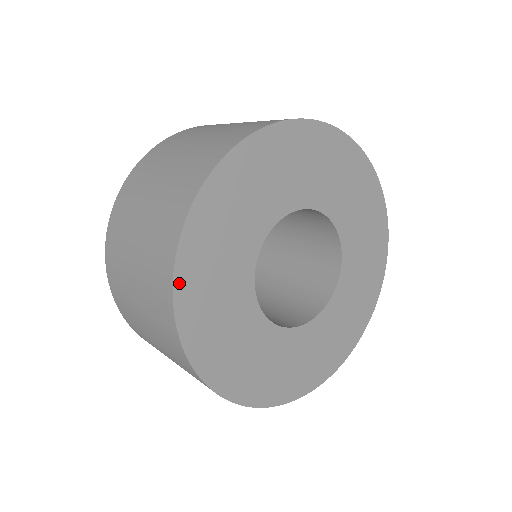
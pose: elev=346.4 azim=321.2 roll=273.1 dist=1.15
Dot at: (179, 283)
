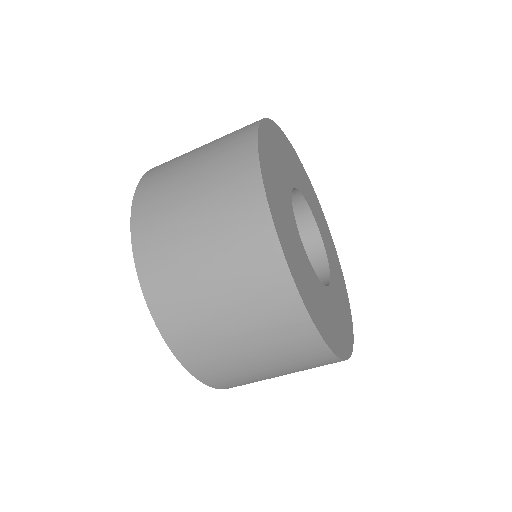
Dot at: (262, 163)
